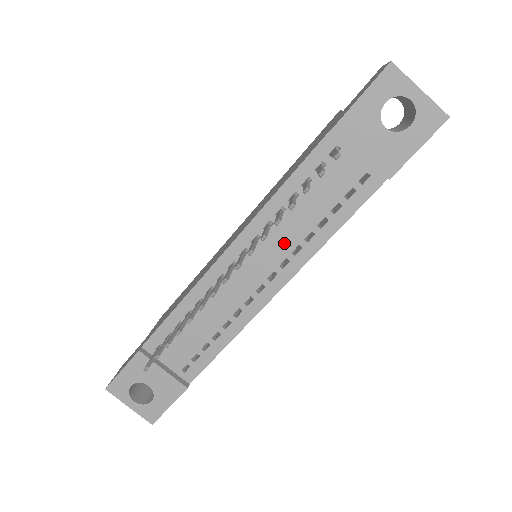
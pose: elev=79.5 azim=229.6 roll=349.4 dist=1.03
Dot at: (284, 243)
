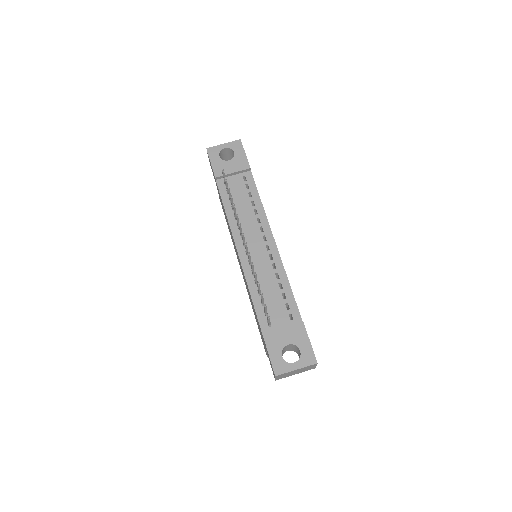
Dot at: (251, 224)
